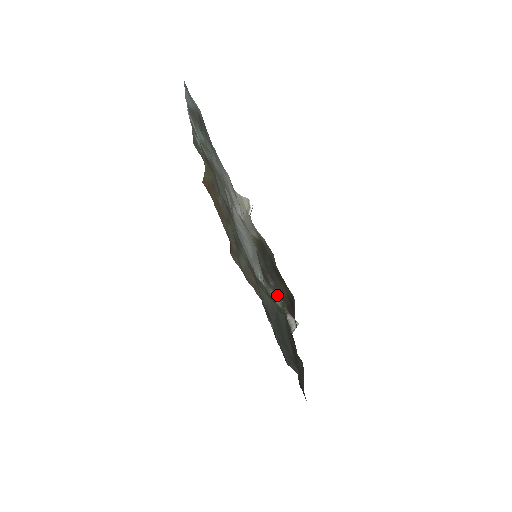
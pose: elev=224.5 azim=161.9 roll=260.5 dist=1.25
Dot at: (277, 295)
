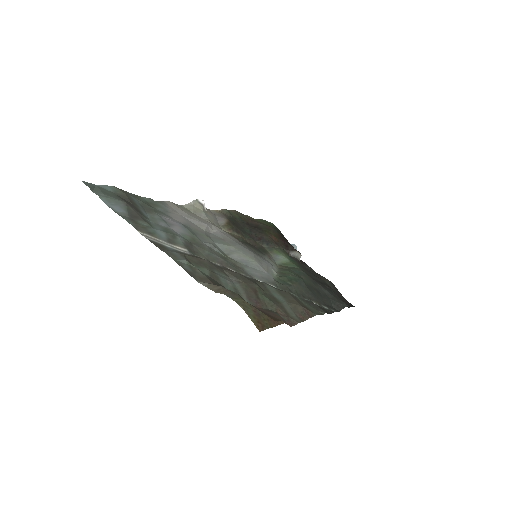
Dot at: (277, 252)
